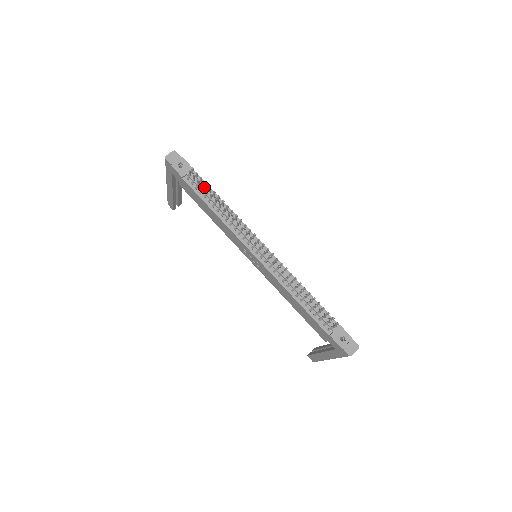
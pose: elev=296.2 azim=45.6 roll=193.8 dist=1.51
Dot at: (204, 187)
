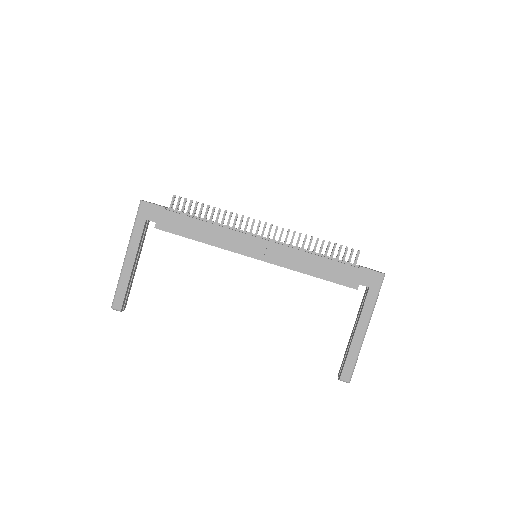
Dot at: occluded
